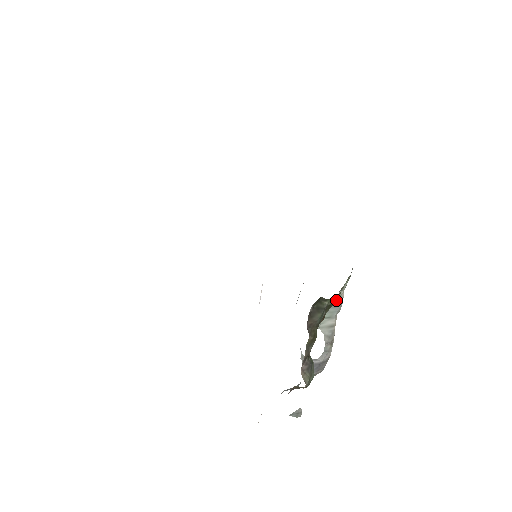
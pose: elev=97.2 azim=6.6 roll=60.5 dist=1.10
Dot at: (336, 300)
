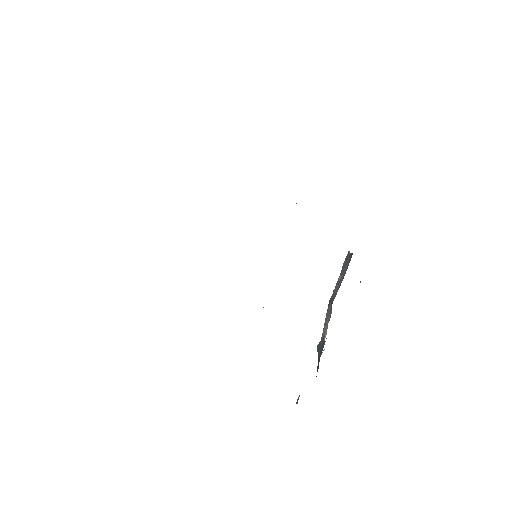
Dot at: occluded
